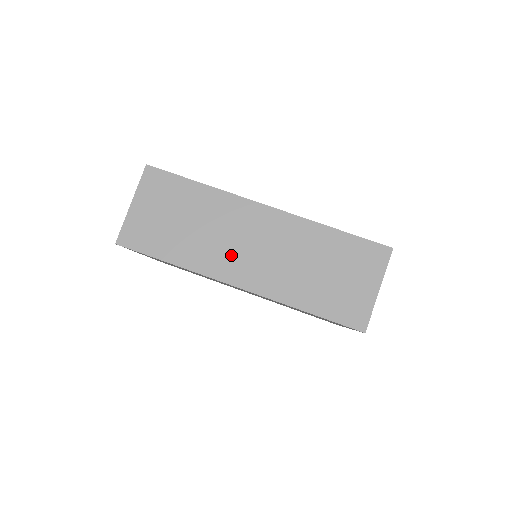
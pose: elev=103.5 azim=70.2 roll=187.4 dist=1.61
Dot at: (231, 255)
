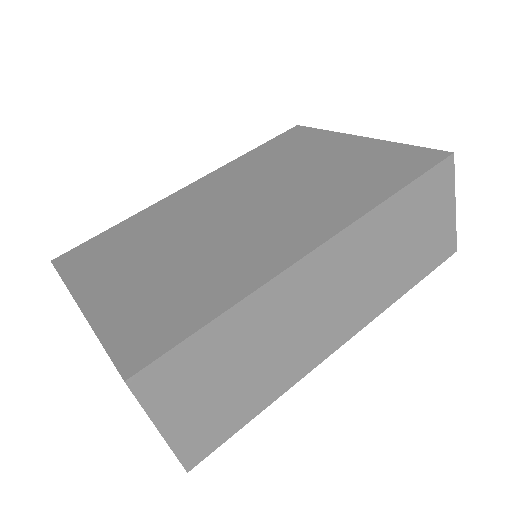
Dot at: (317, 332)
